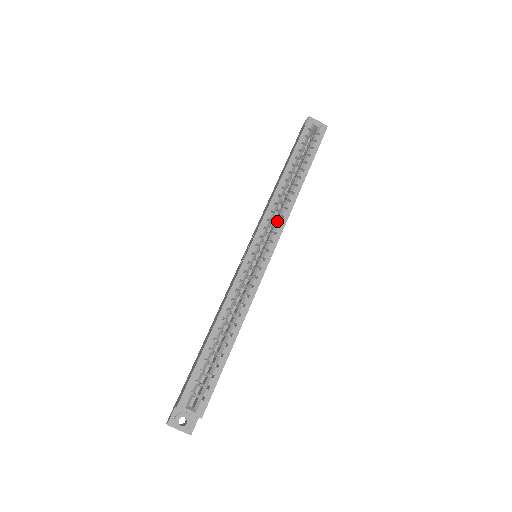
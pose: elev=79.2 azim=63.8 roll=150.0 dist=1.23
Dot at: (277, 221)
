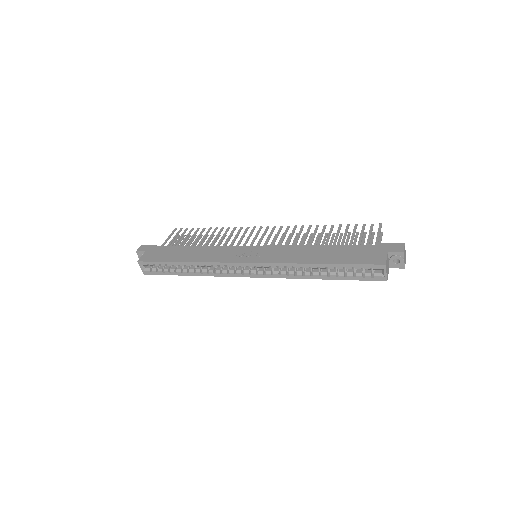
Dot at: (275, 272)
